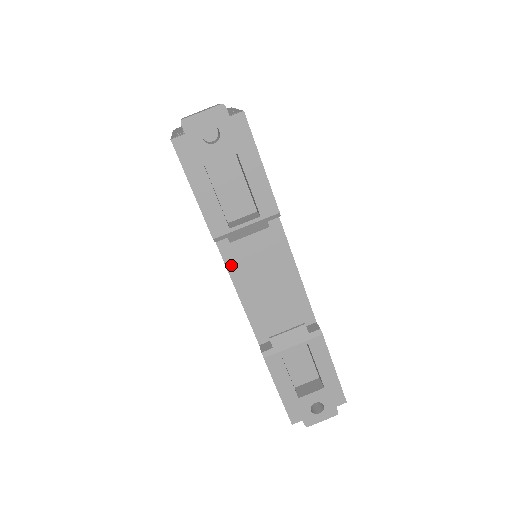
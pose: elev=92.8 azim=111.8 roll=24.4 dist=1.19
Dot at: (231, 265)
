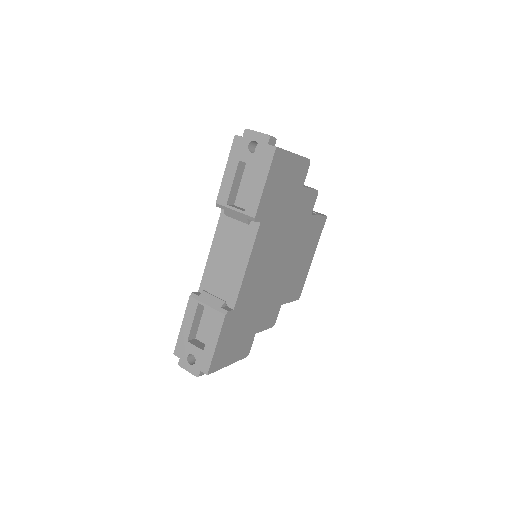
Dot at: (219, 230)
